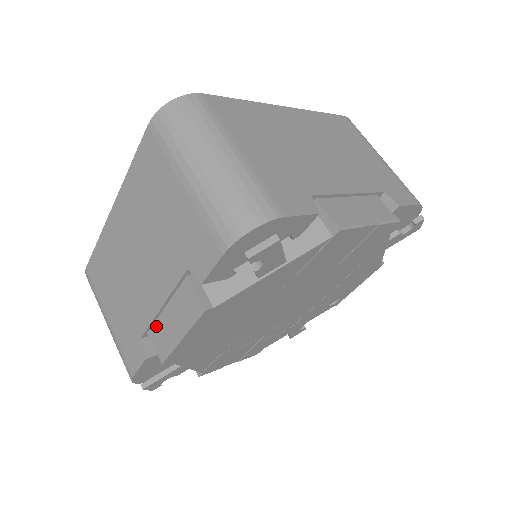
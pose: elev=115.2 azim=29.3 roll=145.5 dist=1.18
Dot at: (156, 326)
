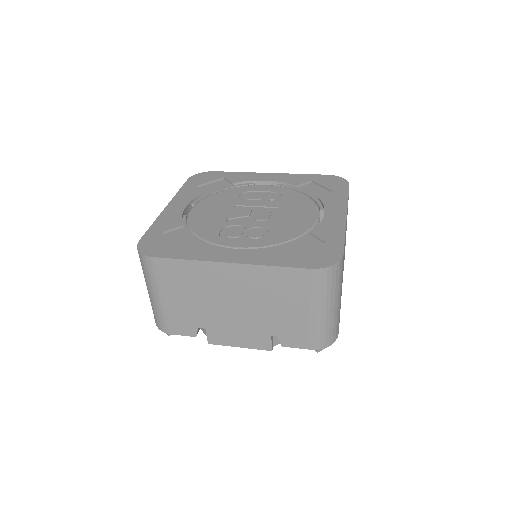
Dot at: (219, 330)
